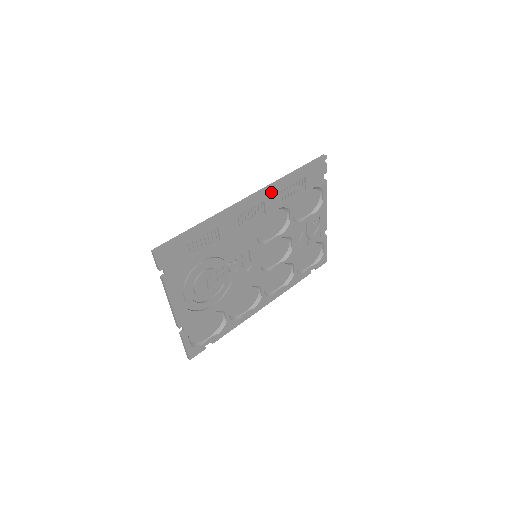
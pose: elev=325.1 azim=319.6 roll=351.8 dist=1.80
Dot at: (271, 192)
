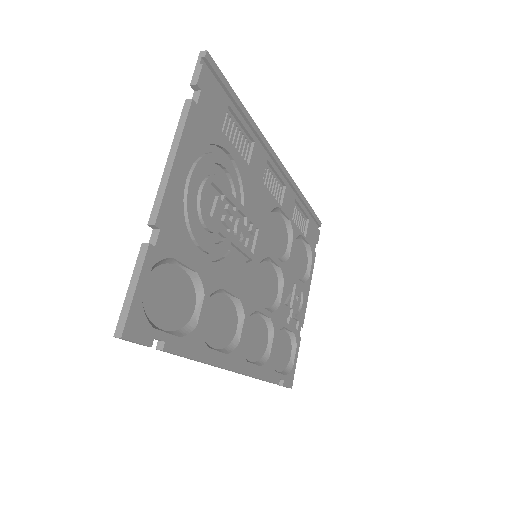
Dot at: occluded
